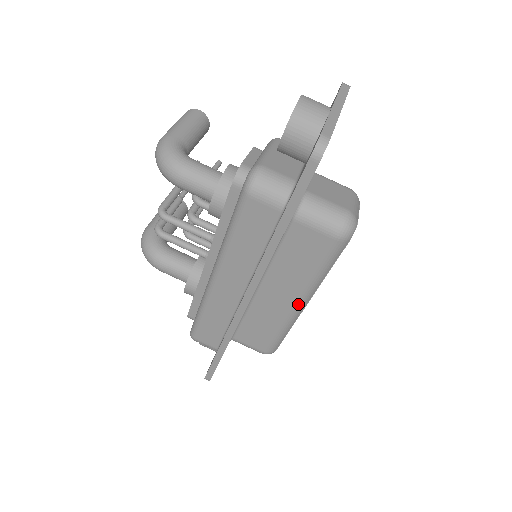
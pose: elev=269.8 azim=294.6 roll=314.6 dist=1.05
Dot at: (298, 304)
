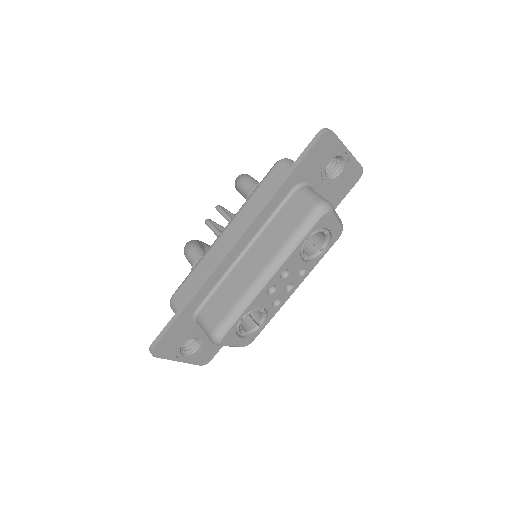
Dot at: (265, 271)
